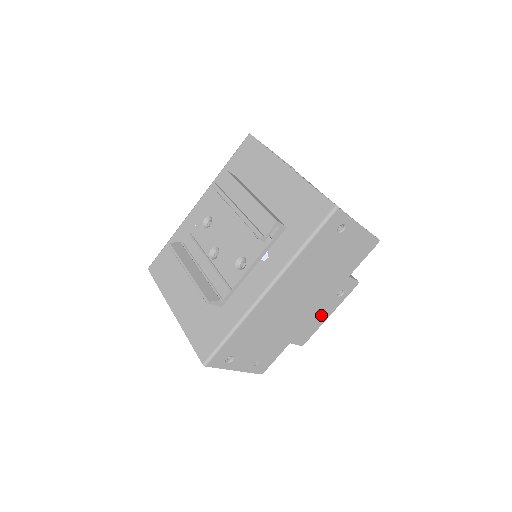
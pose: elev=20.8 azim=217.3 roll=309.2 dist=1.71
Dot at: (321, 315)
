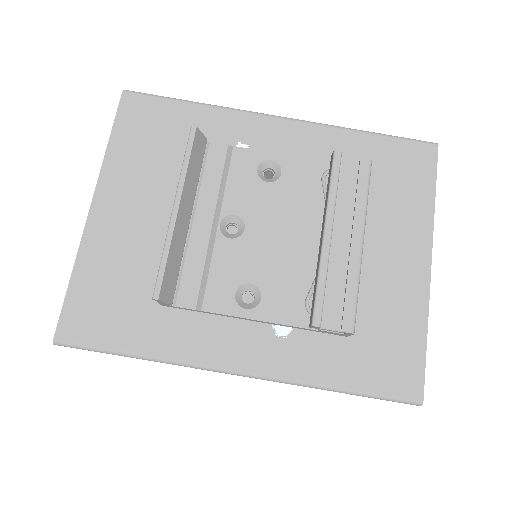
Dot at: occluded
